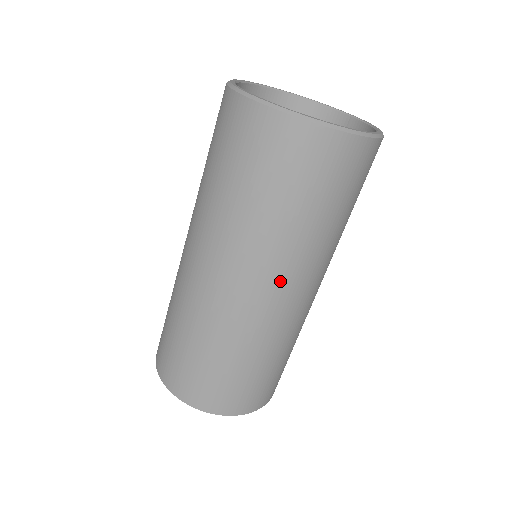
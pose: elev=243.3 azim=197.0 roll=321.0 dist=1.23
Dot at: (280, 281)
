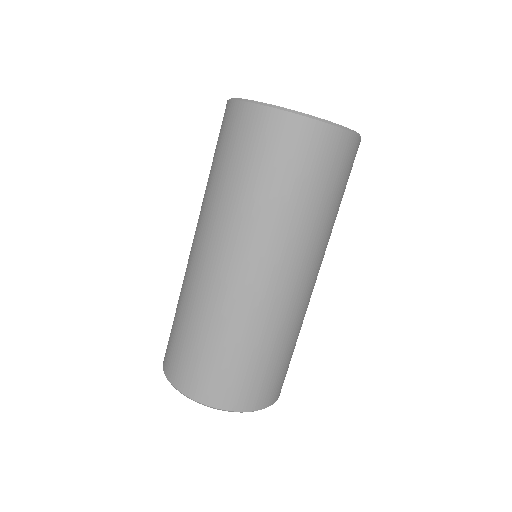
Dot at: (319, 264)
